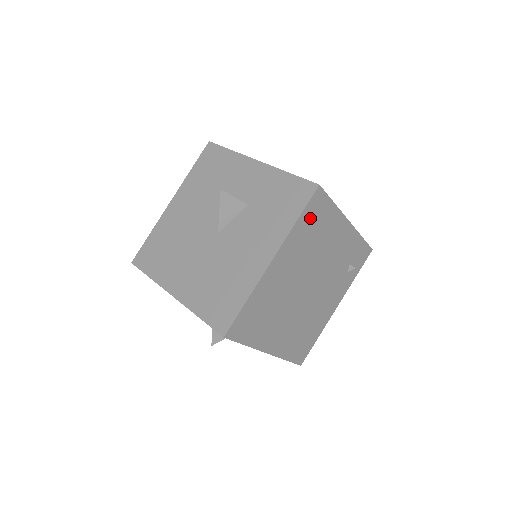
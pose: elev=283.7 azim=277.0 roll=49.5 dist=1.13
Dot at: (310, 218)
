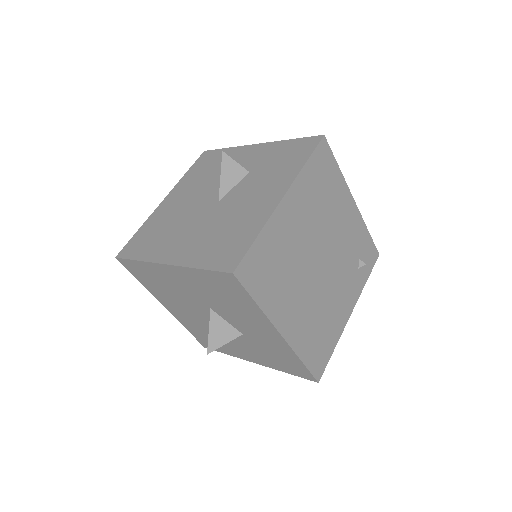
Dot at: (318, 169)
